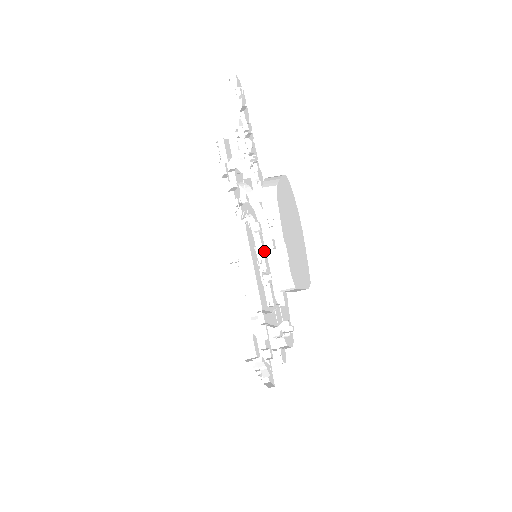
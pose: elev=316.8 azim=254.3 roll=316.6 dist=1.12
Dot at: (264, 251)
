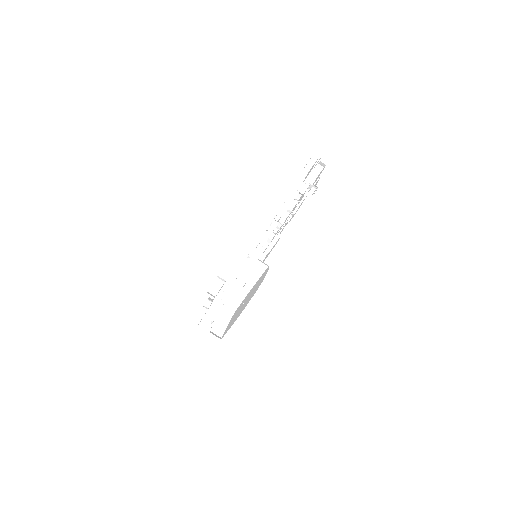
Dot at: occluded
